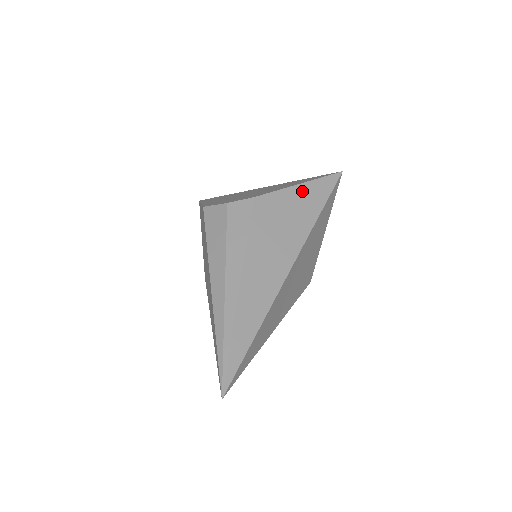
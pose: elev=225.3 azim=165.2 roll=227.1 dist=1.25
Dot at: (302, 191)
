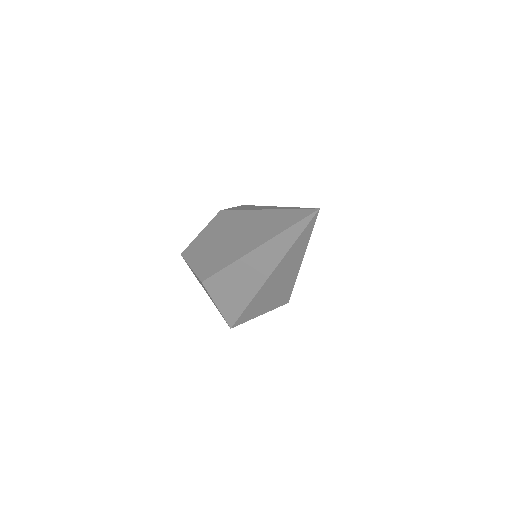
Dot at: occluded
